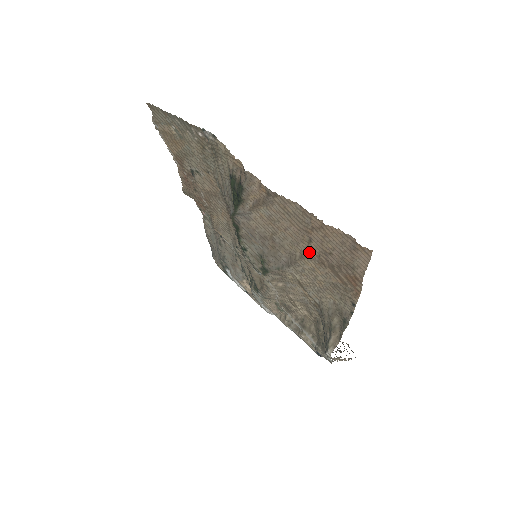
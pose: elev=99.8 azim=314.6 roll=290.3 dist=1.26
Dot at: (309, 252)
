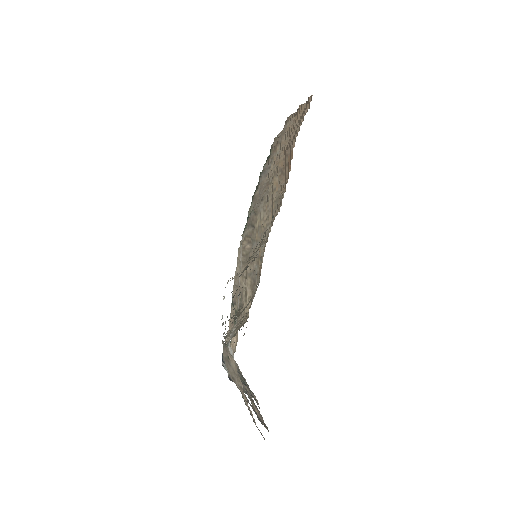
Dot at: (280, 162)
